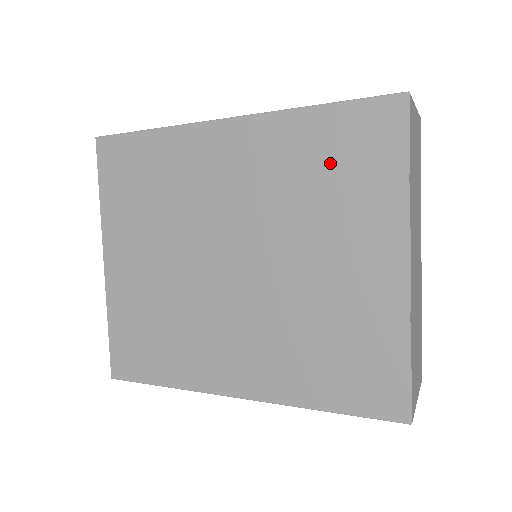
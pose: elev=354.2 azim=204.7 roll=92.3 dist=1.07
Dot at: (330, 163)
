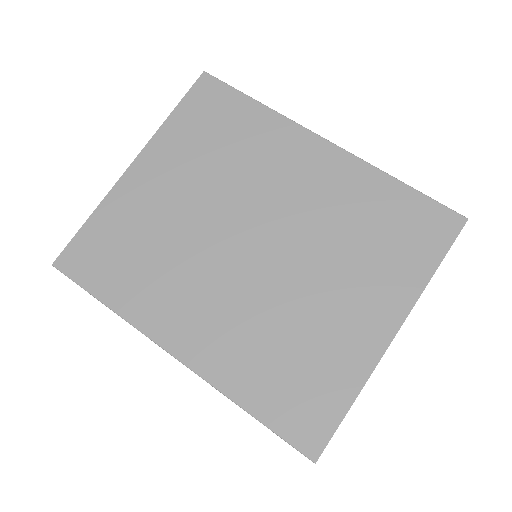
Dot at: (383, 225)
